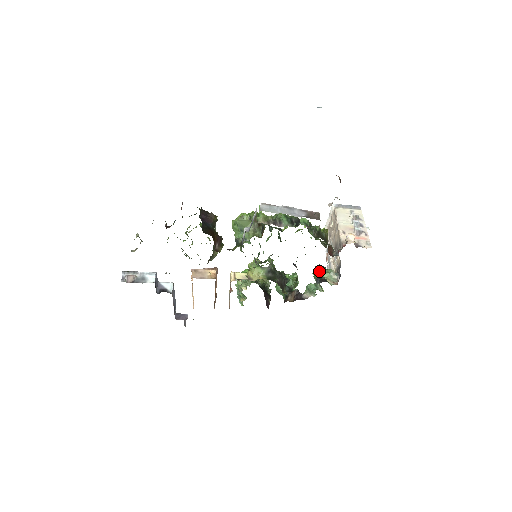
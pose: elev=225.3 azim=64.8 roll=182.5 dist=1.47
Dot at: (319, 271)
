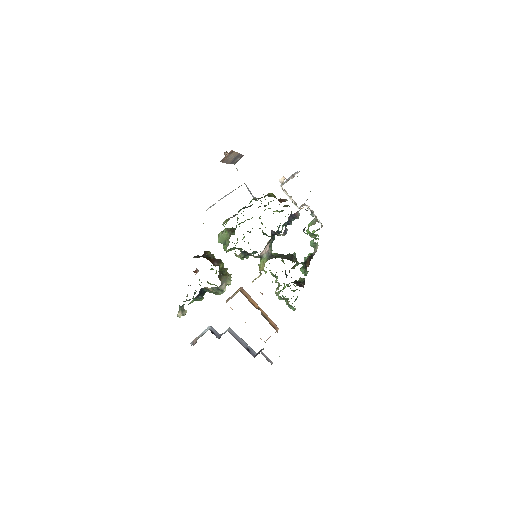
Dot at: (308, 229)
